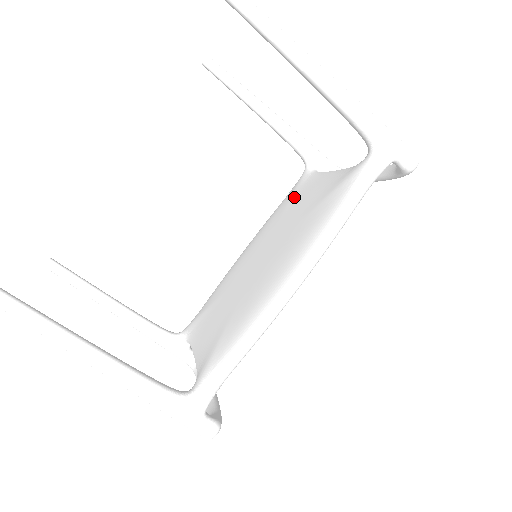
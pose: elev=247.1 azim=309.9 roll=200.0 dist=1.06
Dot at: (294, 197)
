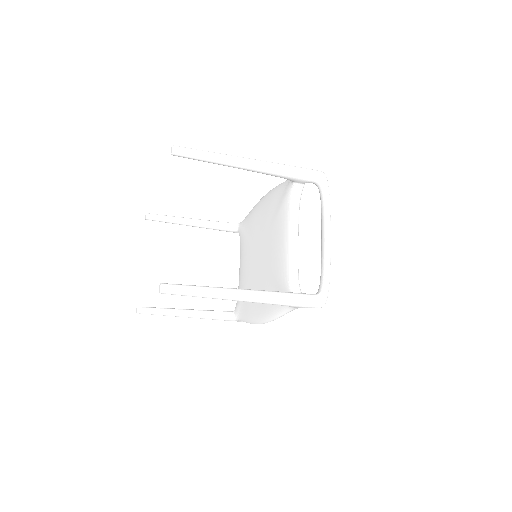
Dot at: (279, 217)
